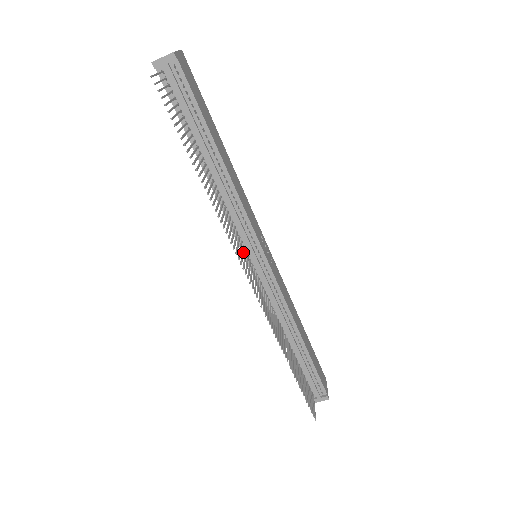
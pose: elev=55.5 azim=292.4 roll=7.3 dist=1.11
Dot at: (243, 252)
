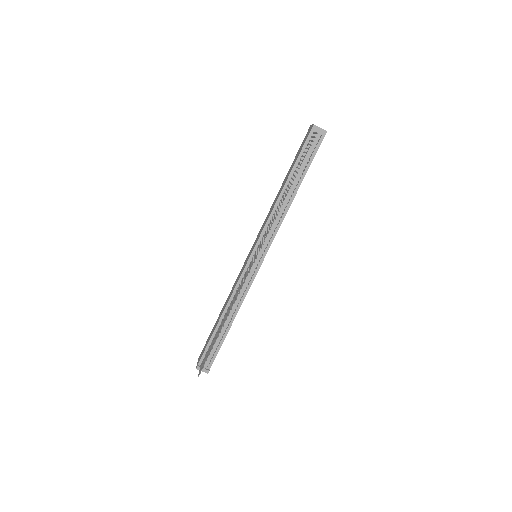
Dot at: occluded
